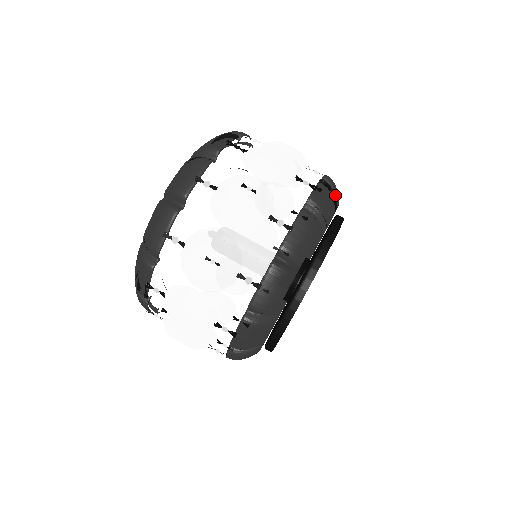
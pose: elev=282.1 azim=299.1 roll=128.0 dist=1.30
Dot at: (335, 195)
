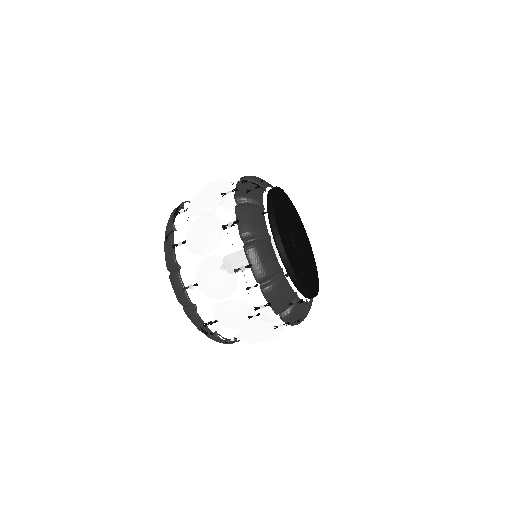
Dot at: (273, 275)
